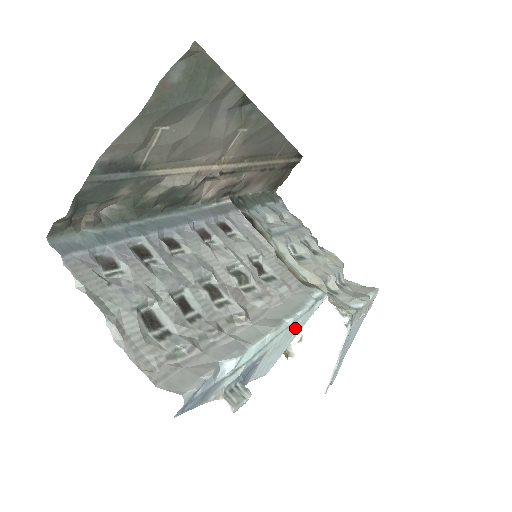
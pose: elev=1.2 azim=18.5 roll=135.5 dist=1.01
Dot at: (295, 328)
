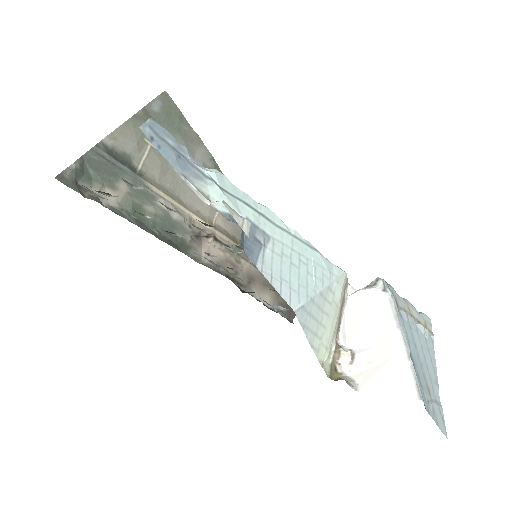
Dot at: (310, 265)
